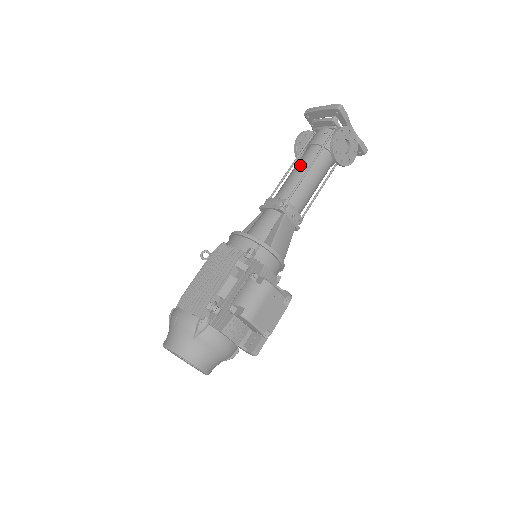
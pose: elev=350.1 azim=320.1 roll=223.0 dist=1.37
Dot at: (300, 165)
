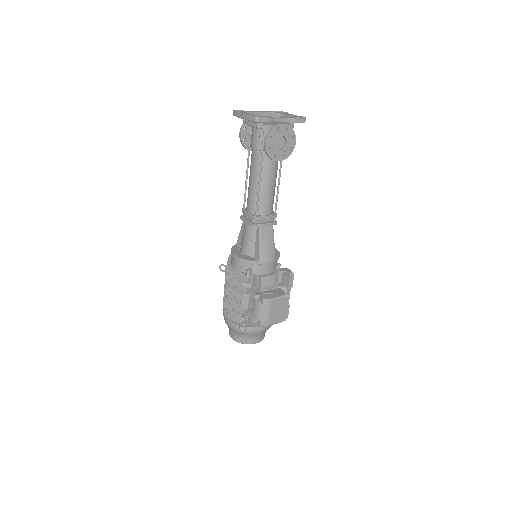
Dot at: (252, 175)
